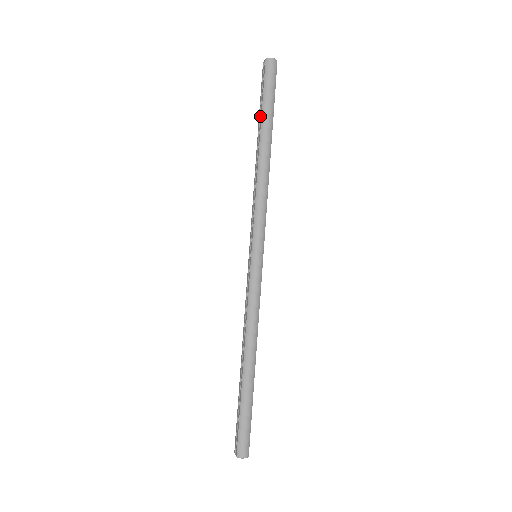
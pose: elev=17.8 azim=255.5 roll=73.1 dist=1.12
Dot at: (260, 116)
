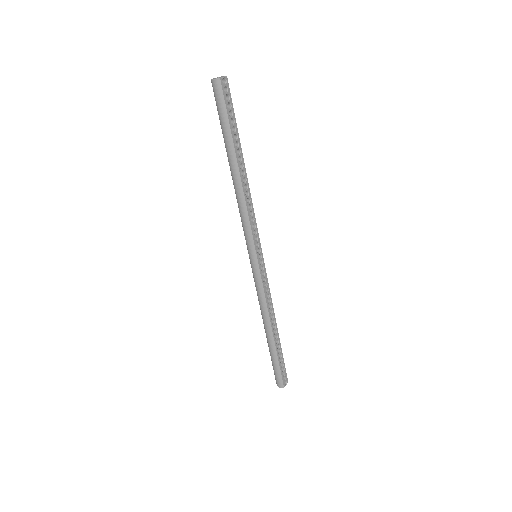
Dot at: occluded
